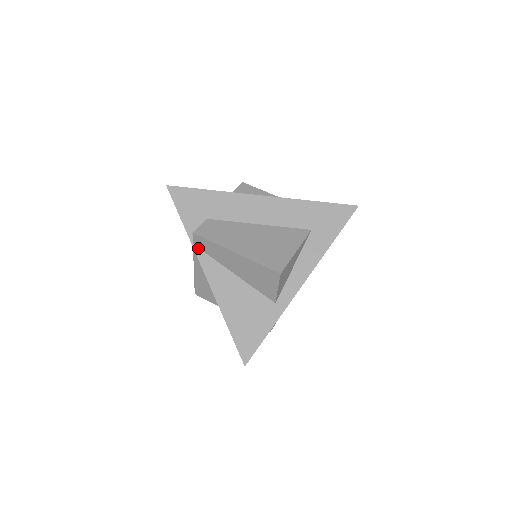
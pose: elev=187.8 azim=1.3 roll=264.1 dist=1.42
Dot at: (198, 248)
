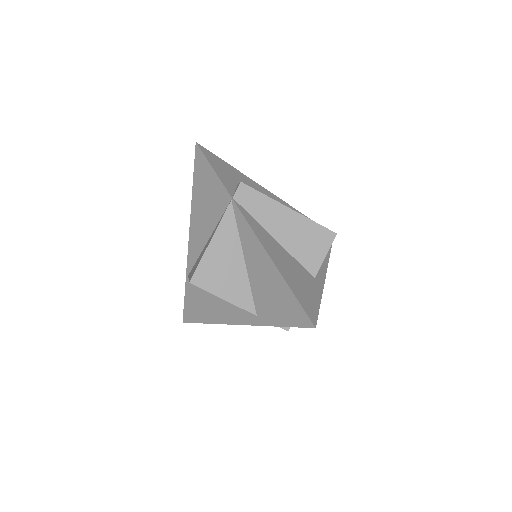
Dot at: (238, 203)
